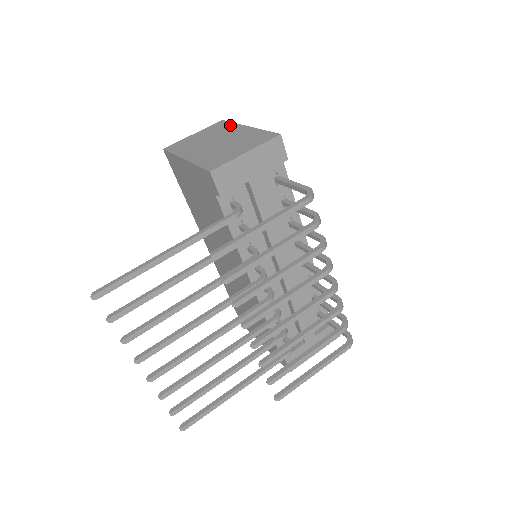
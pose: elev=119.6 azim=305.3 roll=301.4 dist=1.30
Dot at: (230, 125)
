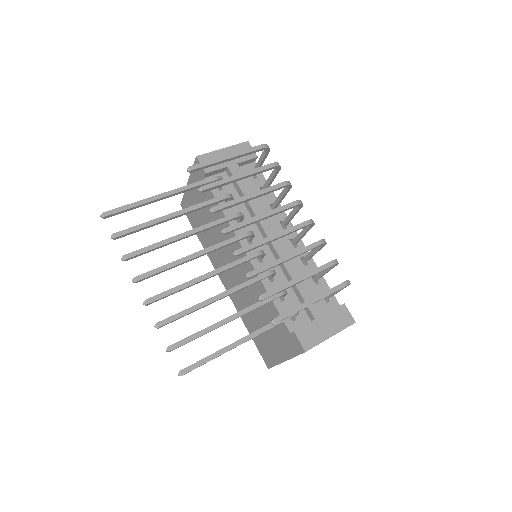
Dot at: occluded
